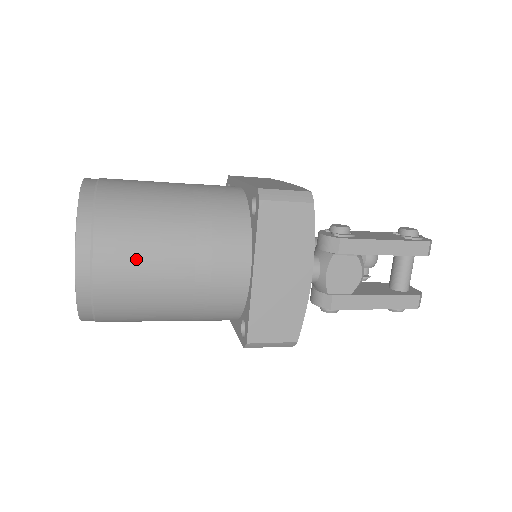
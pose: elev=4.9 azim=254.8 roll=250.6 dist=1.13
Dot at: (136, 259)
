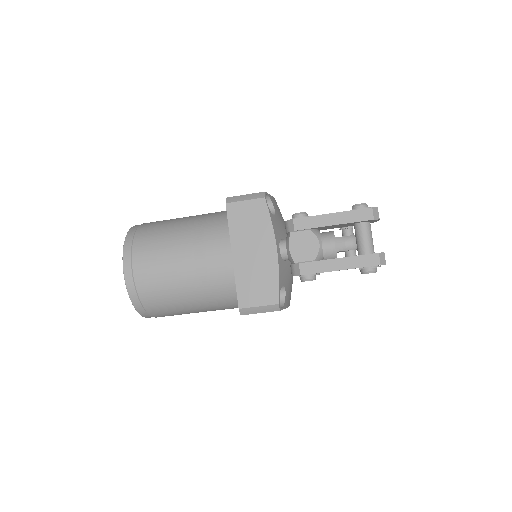
Dot at: (157, 259)
